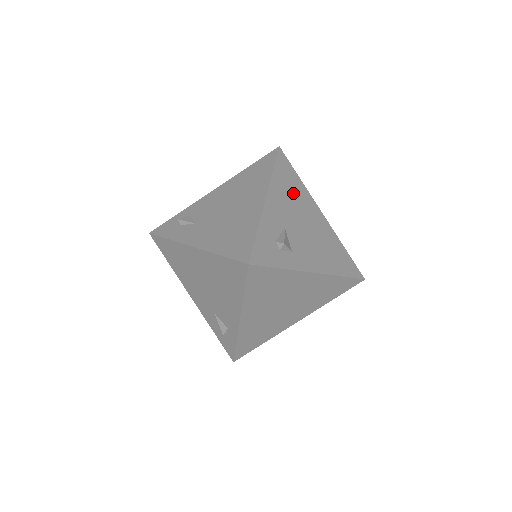
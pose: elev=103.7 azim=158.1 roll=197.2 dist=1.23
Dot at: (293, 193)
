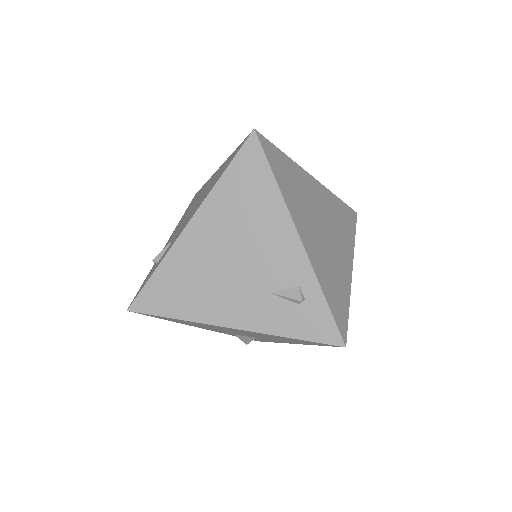
Dot at: occluded
